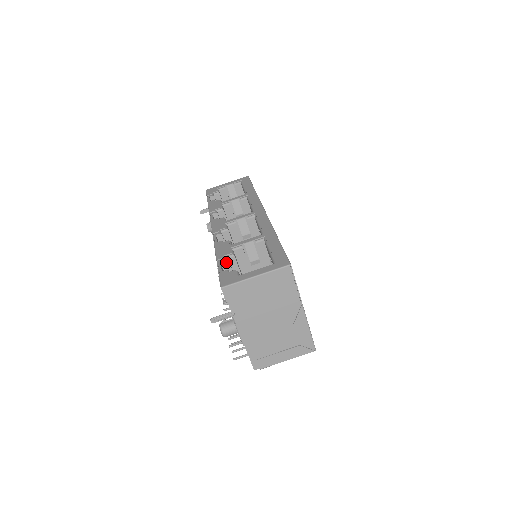
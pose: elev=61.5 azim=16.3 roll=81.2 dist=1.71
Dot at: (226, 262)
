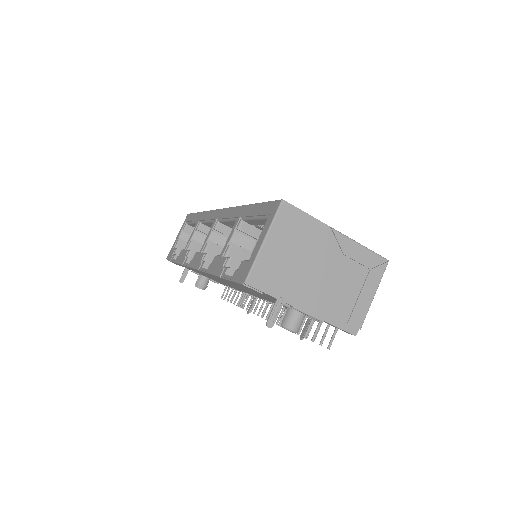
Dot at: (229, 269)
